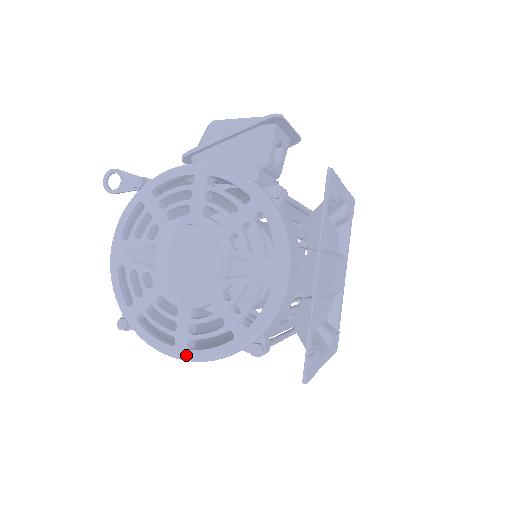
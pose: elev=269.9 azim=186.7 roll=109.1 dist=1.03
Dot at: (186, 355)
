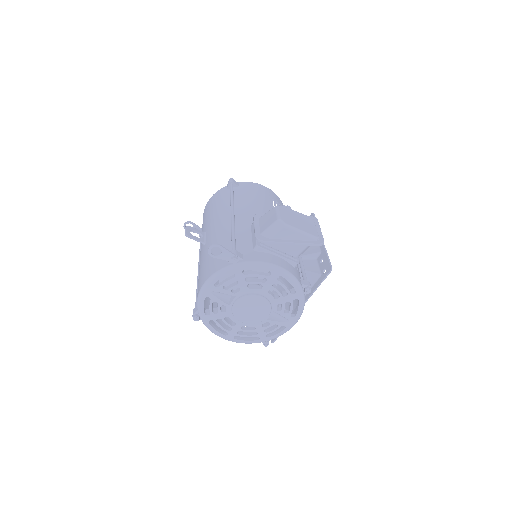
Dot at: (231, 340)
